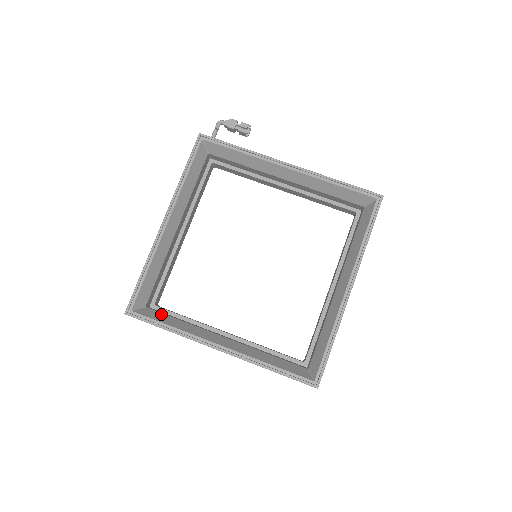
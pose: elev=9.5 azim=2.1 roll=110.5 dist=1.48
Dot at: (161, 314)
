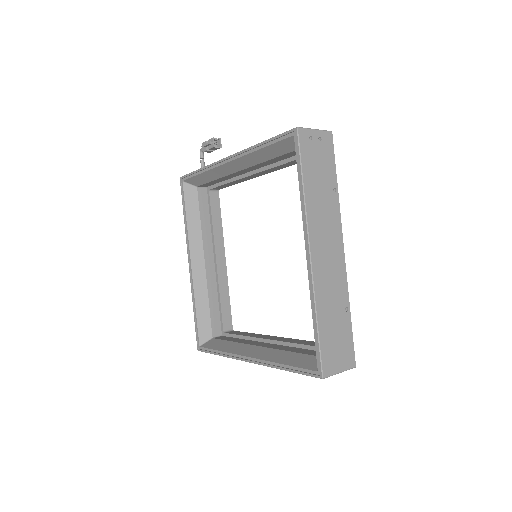
Dot at: (219, 341)
